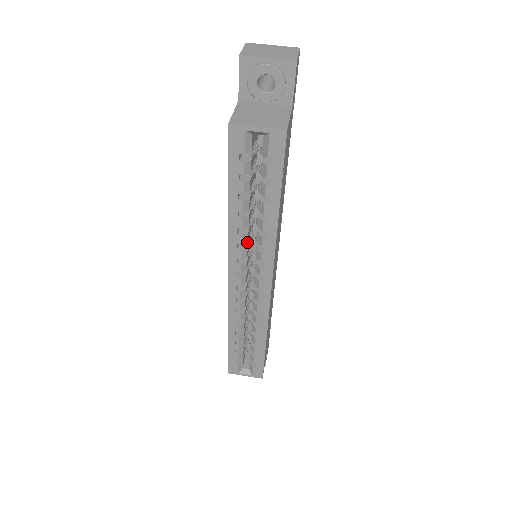
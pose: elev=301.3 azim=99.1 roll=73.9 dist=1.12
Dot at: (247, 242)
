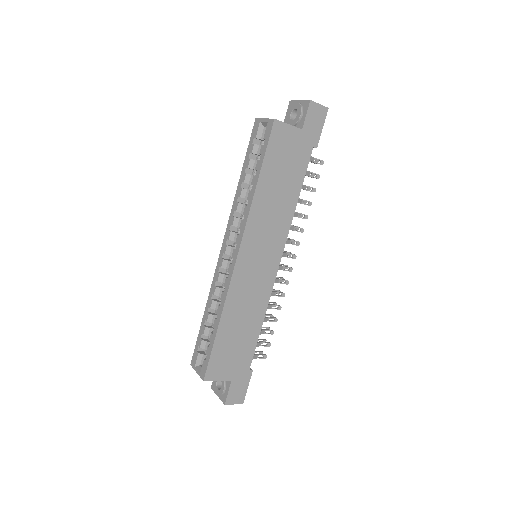
Dot at: (243, 218)
